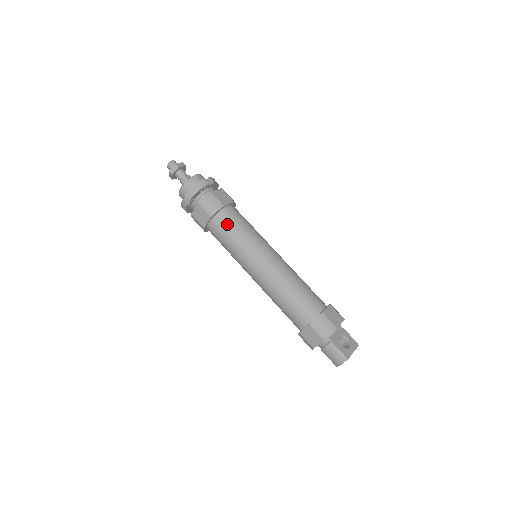
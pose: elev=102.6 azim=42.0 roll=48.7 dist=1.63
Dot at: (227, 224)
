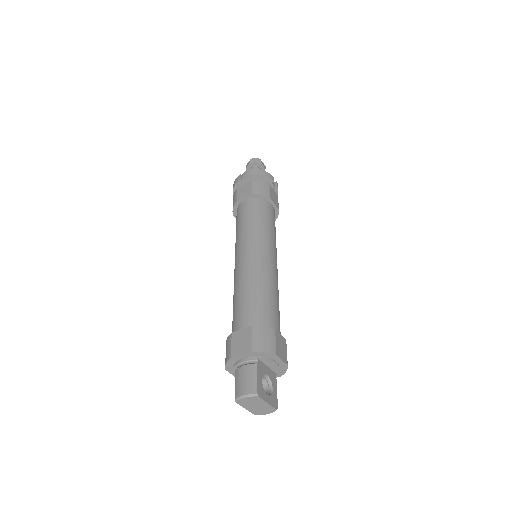
Dot at: (260, 209)
